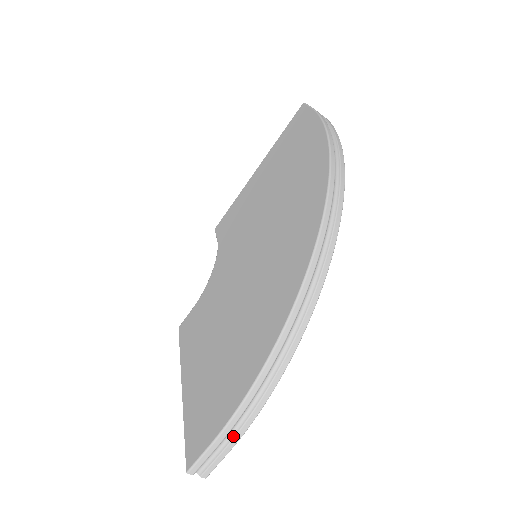
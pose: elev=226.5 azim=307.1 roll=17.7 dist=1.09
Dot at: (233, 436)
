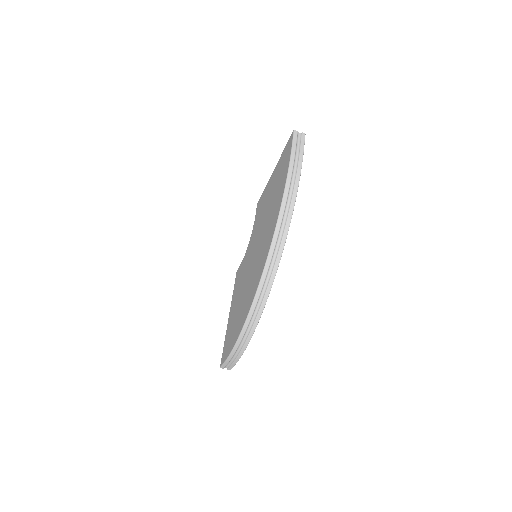
Dot at: (234, 360)
